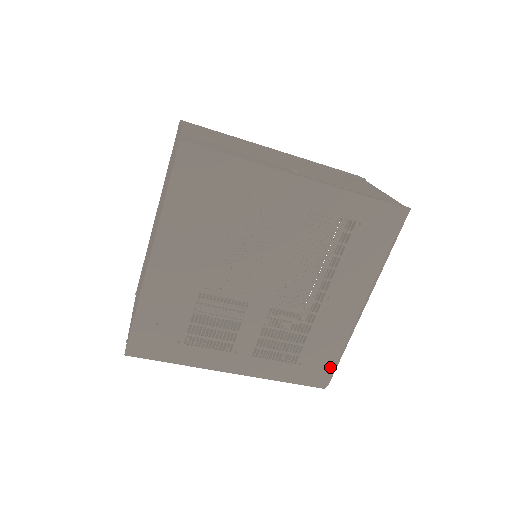
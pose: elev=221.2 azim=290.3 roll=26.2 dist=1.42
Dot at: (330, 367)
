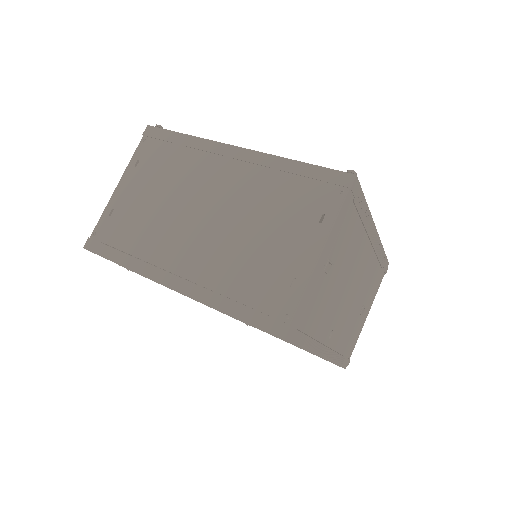
Dot at: occluded
